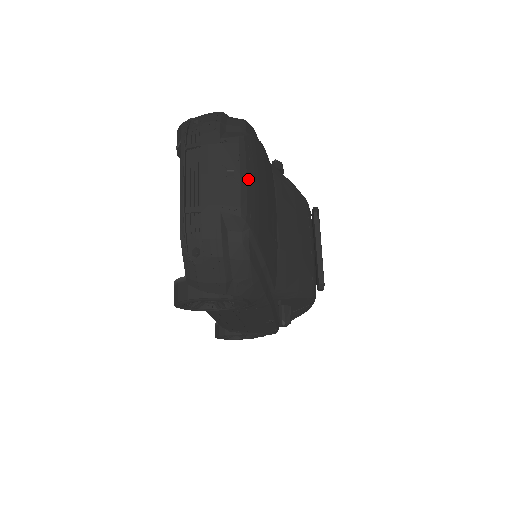
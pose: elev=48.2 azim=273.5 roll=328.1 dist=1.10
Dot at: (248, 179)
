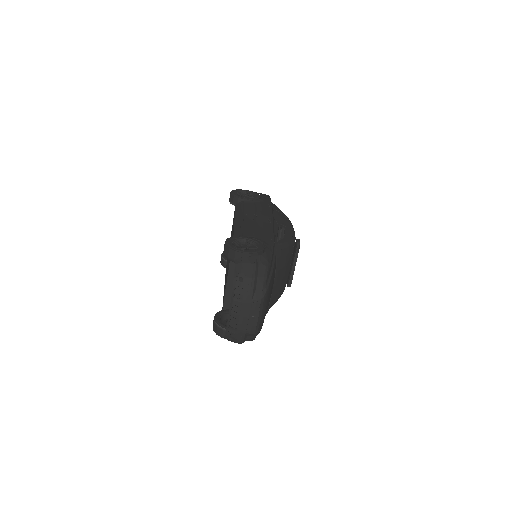
Dot at: (261, 316)
